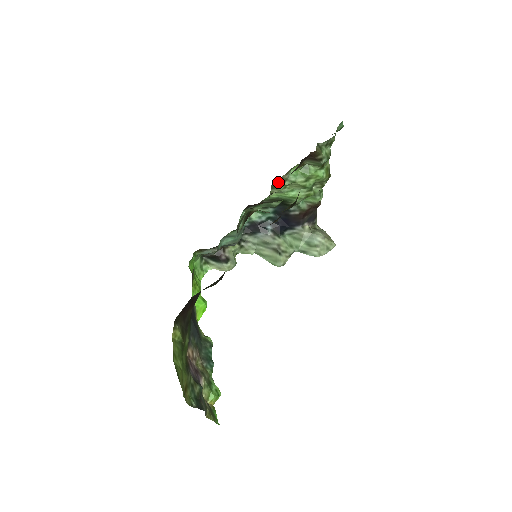
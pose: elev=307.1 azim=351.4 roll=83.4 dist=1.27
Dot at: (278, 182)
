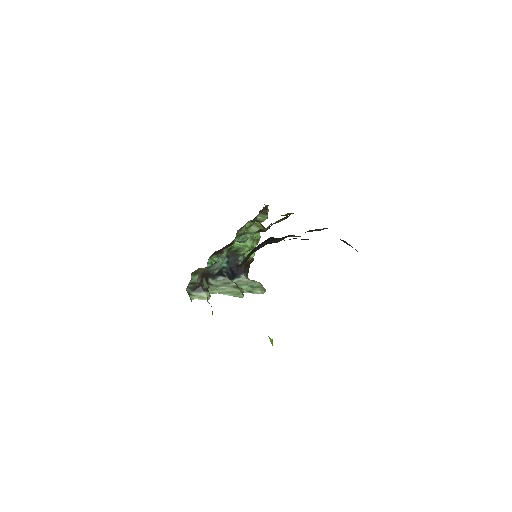
Dot at: occluded
